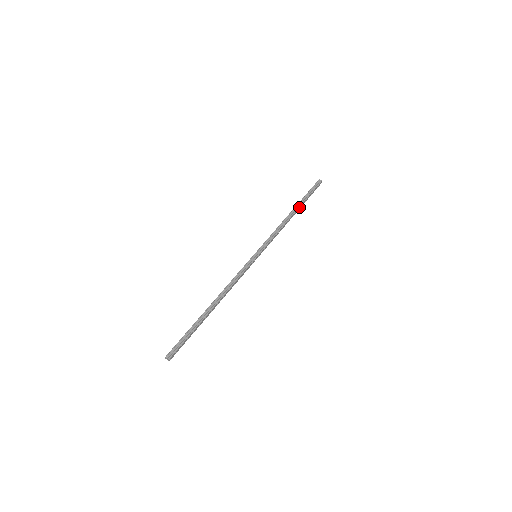
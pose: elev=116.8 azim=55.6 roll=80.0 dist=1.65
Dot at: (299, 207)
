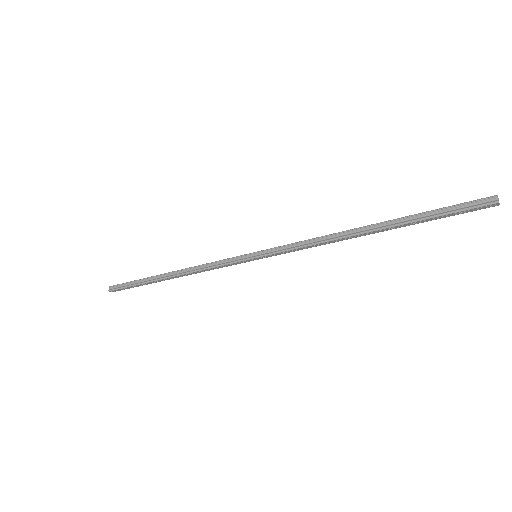
Dot at: (387, 227)
